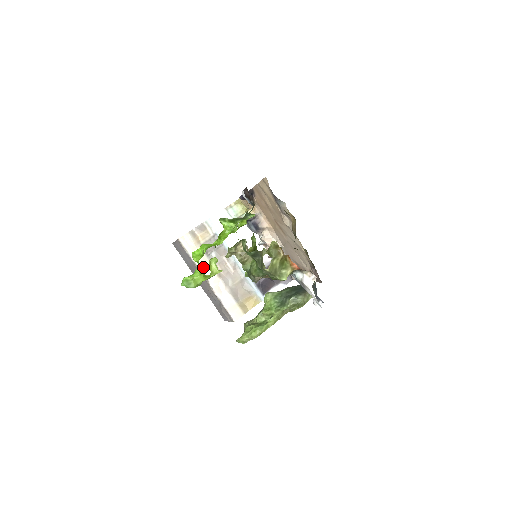
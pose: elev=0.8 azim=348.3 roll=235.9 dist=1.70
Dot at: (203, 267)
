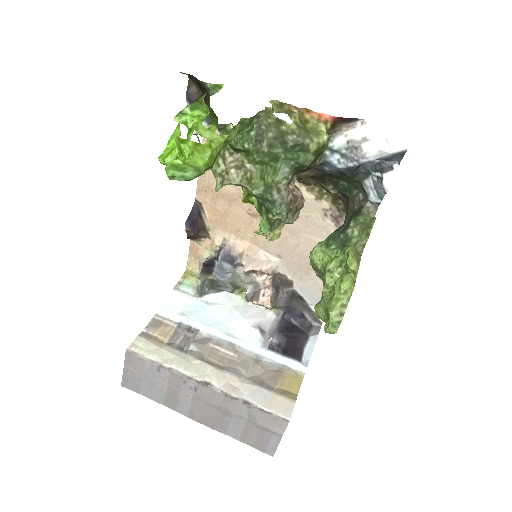
Dot at: (188, 368)
